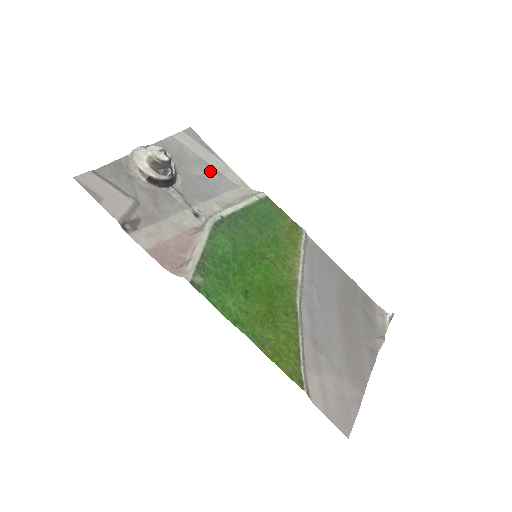
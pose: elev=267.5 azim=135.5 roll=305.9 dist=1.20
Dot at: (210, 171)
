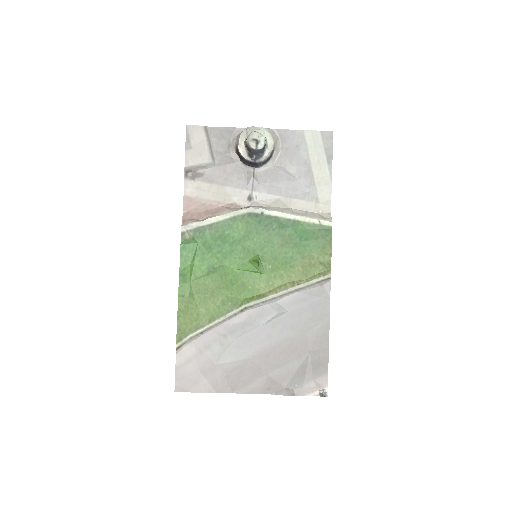
Dot at: (306, 176)
